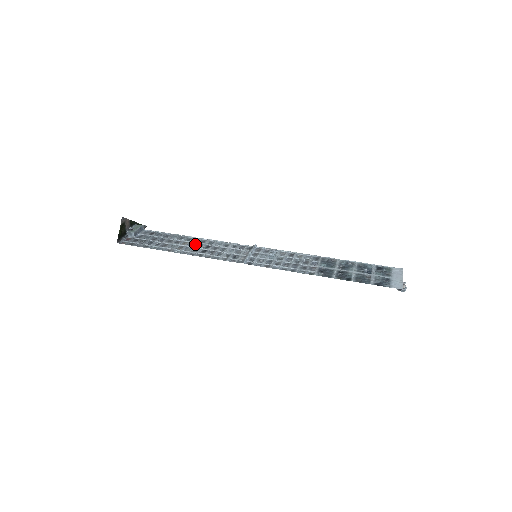
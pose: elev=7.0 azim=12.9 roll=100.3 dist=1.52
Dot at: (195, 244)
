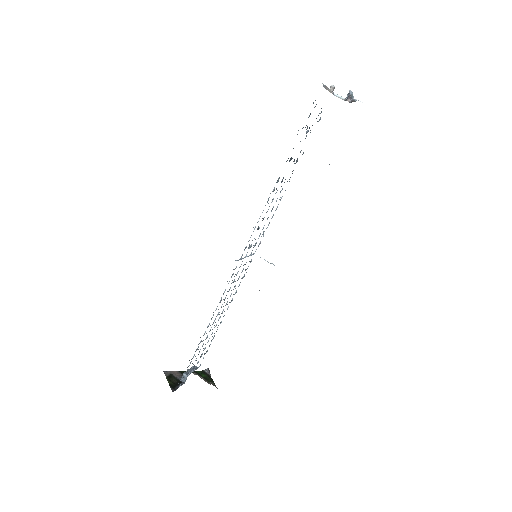
Dot at: occluded
